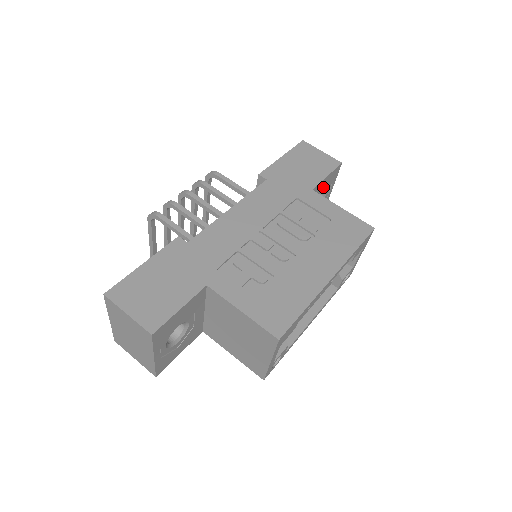
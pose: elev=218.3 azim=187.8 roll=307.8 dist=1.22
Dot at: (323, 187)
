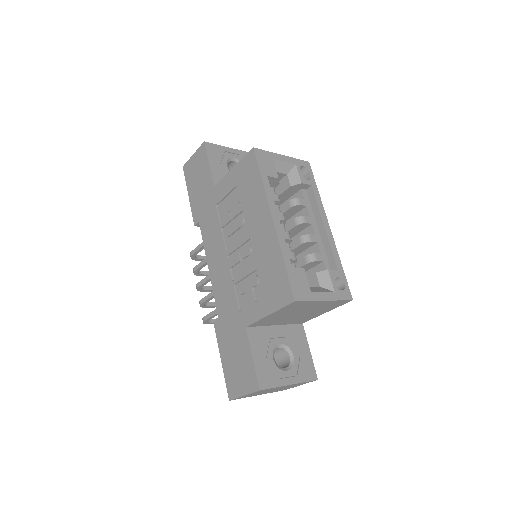
Dot at: (221, 167)
